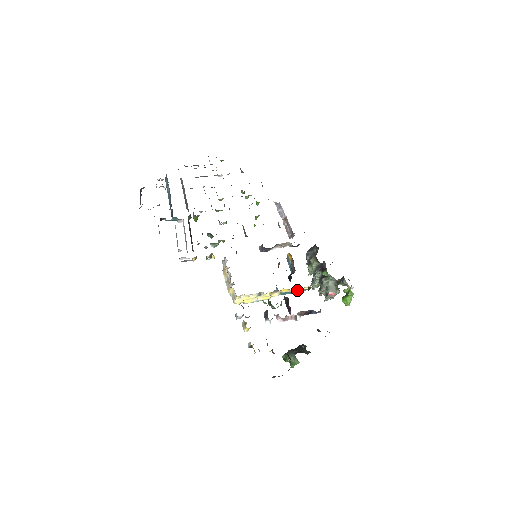
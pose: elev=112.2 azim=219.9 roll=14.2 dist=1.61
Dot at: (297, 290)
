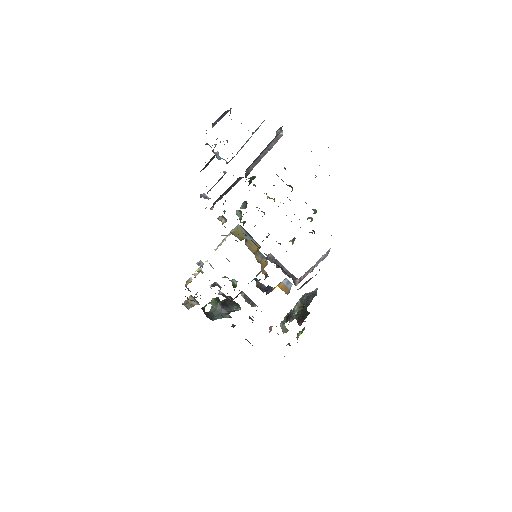
Dot at: (251, 301)
